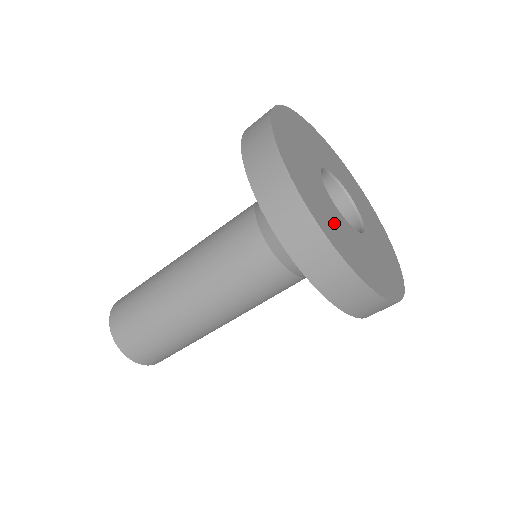
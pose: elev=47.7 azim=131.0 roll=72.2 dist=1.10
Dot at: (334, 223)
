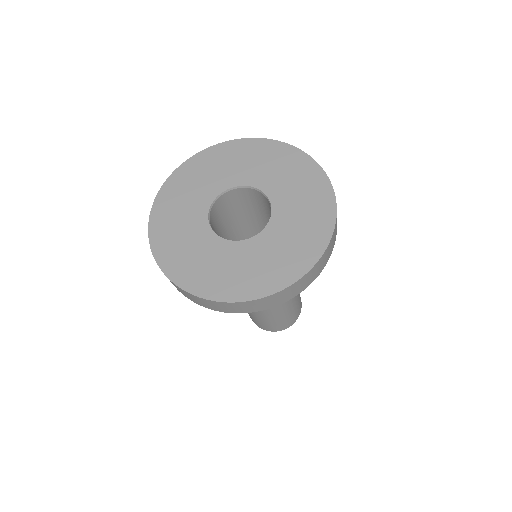
Dot at: (262, 264)
